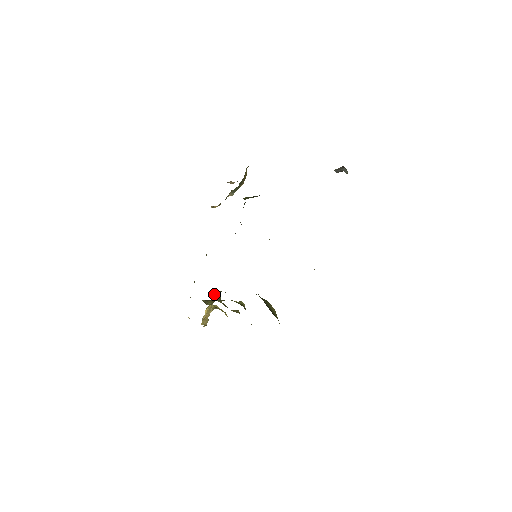
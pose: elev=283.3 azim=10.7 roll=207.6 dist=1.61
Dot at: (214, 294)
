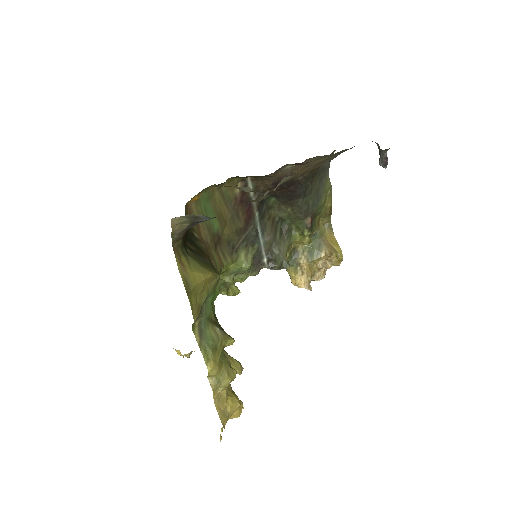
Dot at: occluded
